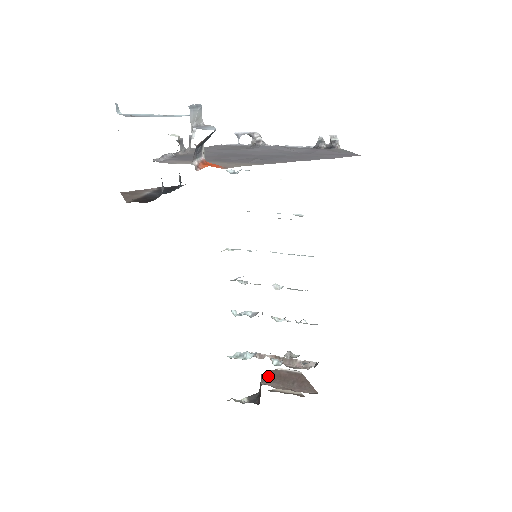
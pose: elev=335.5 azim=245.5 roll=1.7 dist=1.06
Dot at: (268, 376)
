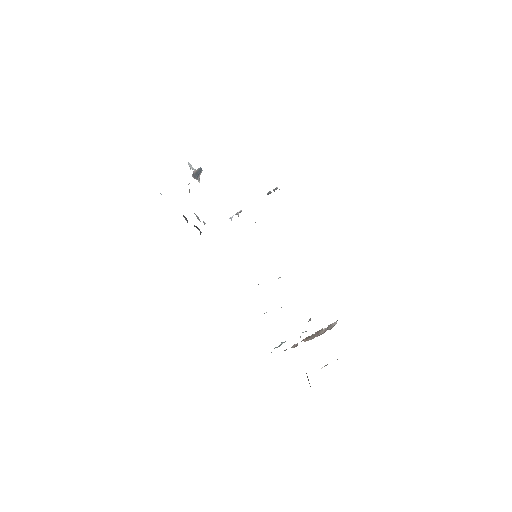
Dot at: occluded
